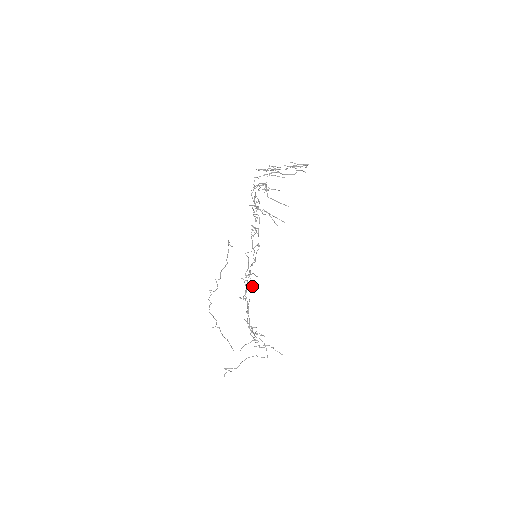
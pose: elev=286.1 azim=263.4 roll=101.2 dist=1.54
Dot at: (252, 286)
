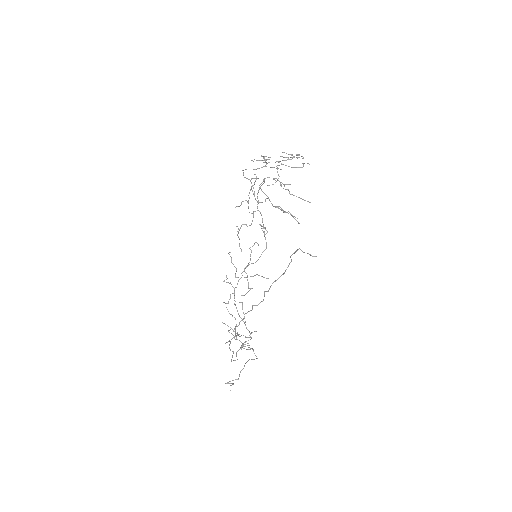
Dot at: occluded
